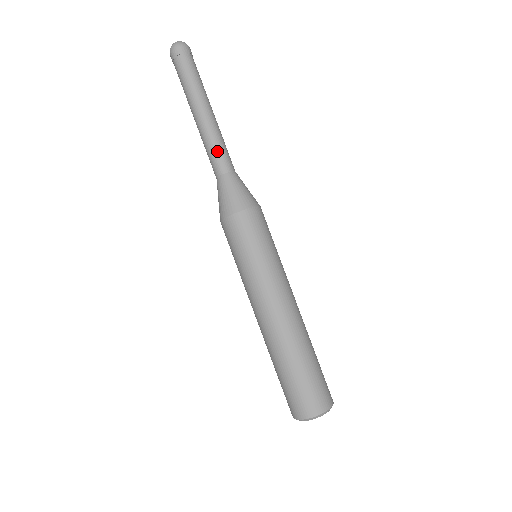
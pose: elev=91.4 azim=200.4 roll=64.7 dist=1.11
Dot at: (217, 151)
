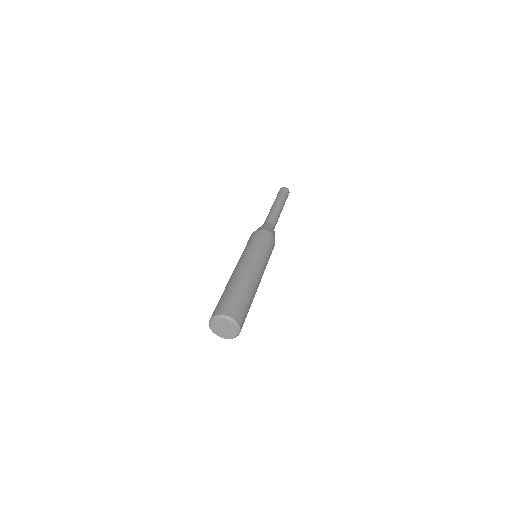
Dot at: (272, 216)
